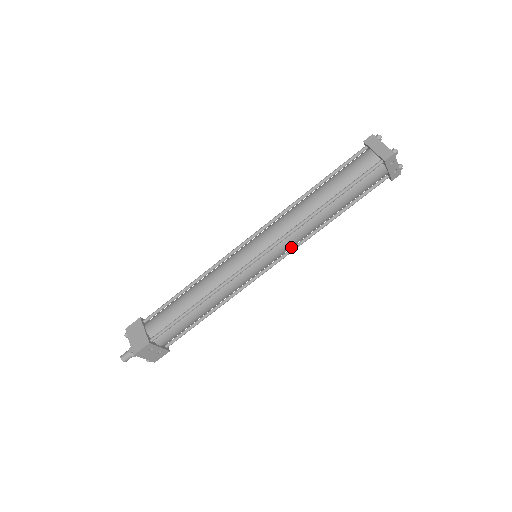
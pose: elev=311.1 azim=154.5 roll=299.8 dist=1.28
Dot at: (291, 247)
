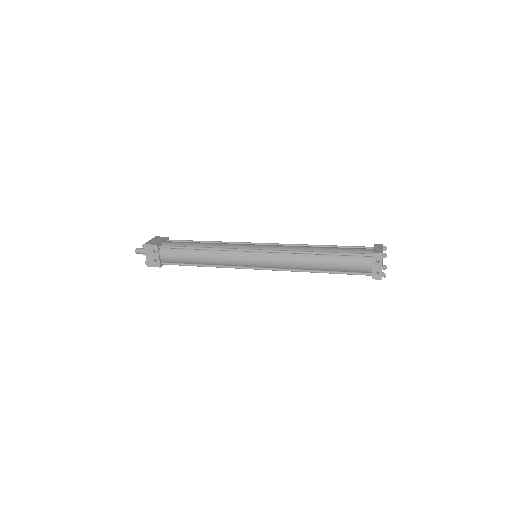
Dot at: (279, 266)
